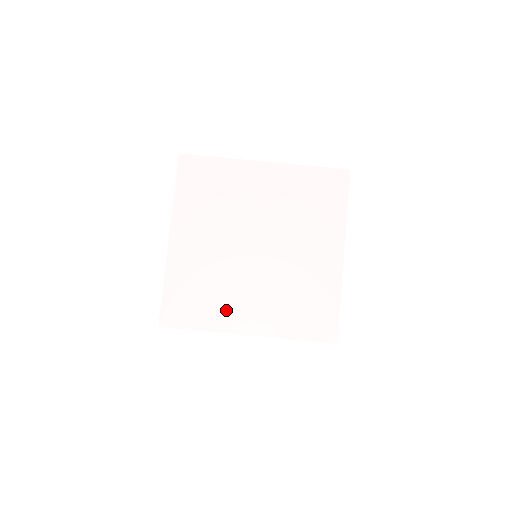
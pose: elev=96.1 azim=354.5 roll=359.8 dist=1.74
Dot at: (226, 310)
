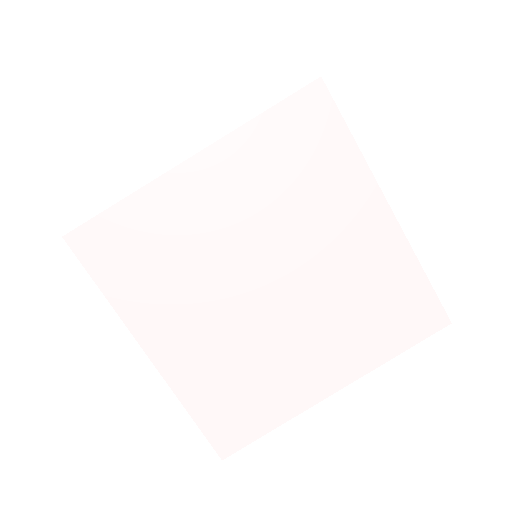
Dot at: (157, 306)
